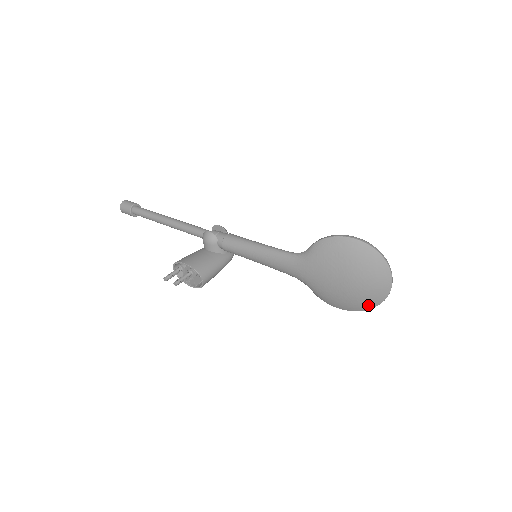
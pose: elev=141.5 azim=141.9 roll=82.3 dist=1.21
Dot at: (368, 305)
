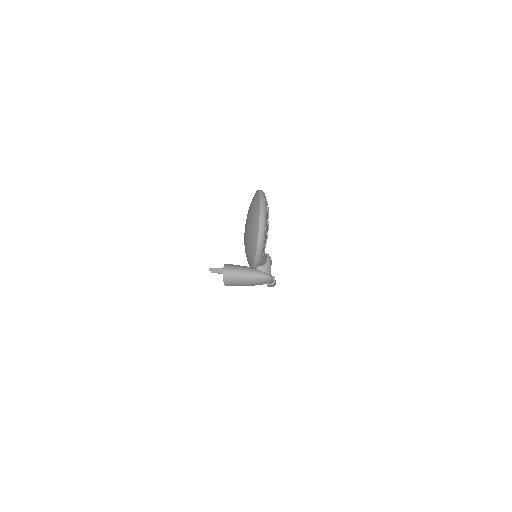
Dot at: (253, 250)
